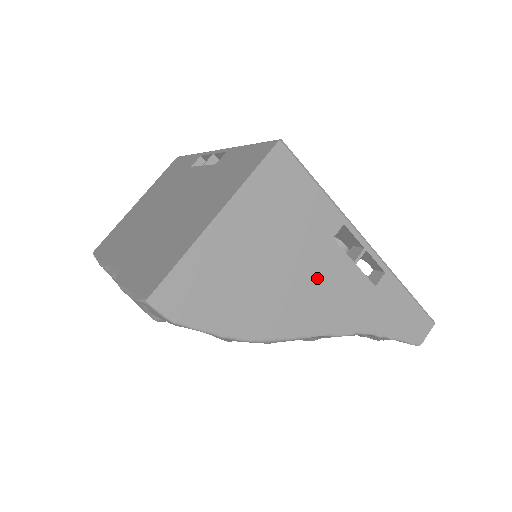
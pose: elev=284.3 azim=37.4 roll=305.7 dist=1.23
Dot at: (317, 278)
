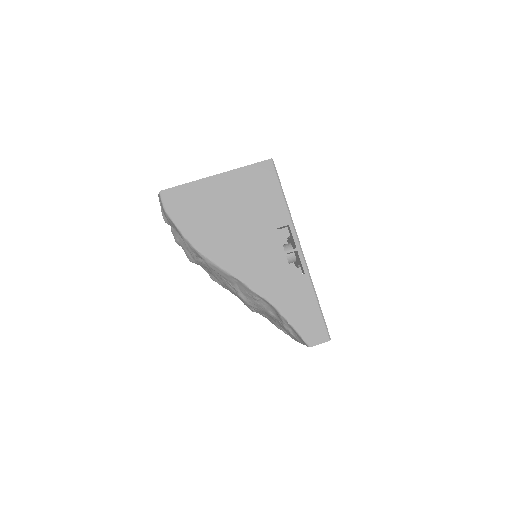
Dot at: (255, 244)
